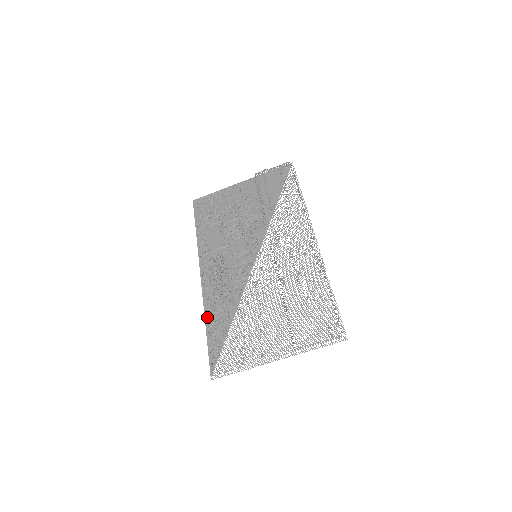
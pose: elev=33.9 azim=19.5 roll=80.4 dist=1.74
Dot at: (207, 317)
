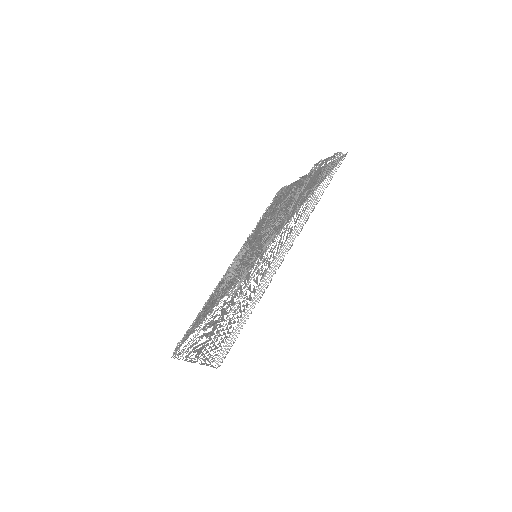
Dot at: (207, 303)
